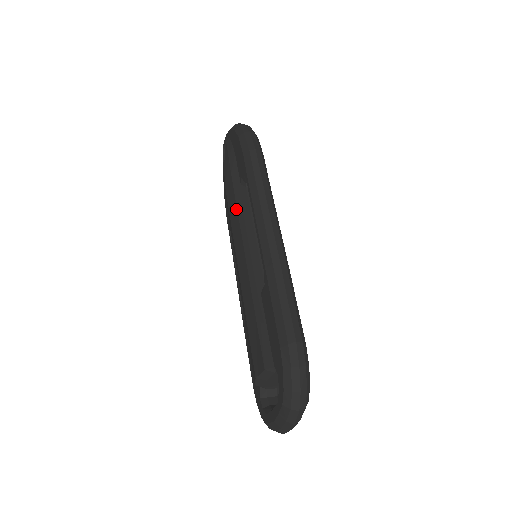
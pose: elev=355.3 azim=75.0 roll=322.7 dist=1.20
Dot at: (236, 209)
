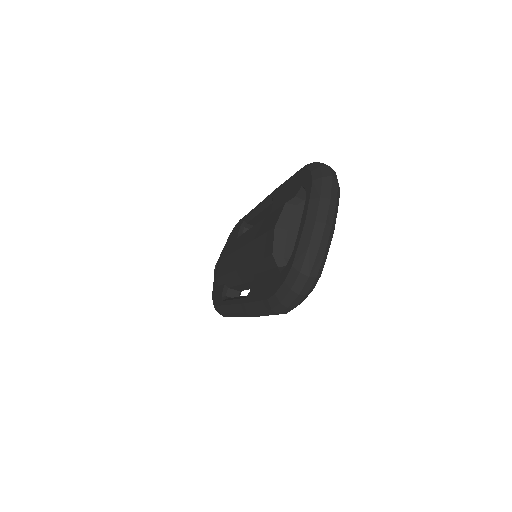
Dot at: (234, 240)
